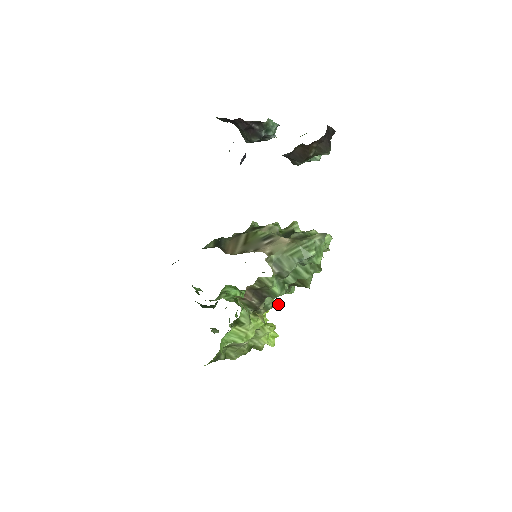
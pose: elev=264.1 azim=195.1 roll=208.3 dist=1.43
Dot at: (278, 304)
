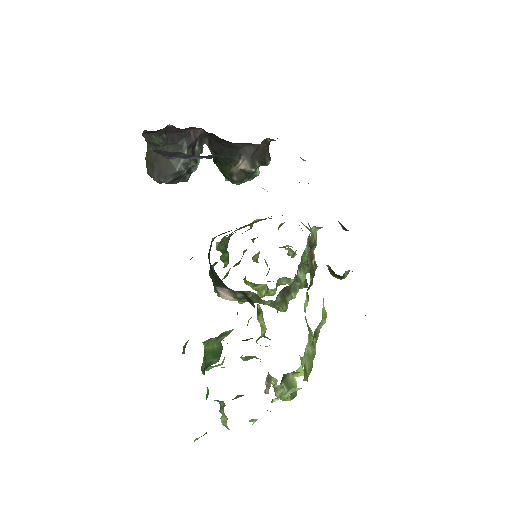
Dot at: occluded
